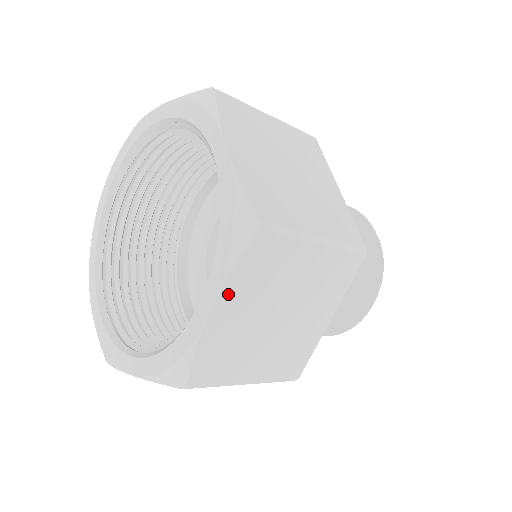
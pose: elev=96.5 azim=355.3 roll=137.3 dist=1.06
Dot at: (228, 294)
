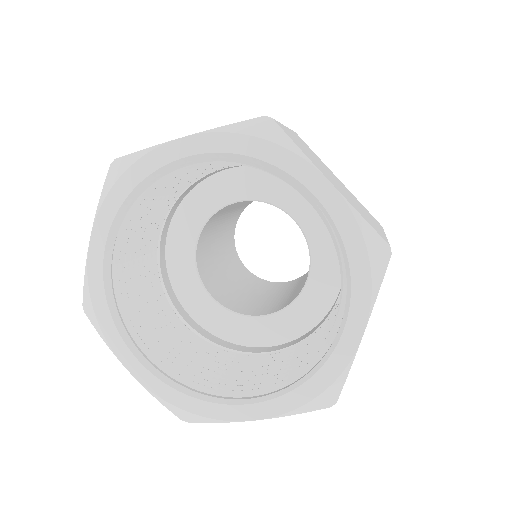
Dot at: (272, 414)
